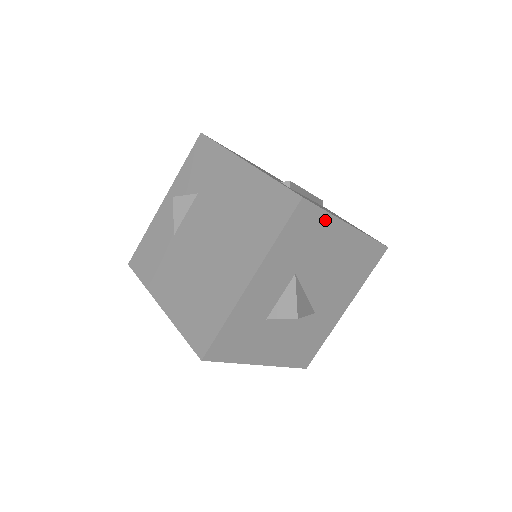
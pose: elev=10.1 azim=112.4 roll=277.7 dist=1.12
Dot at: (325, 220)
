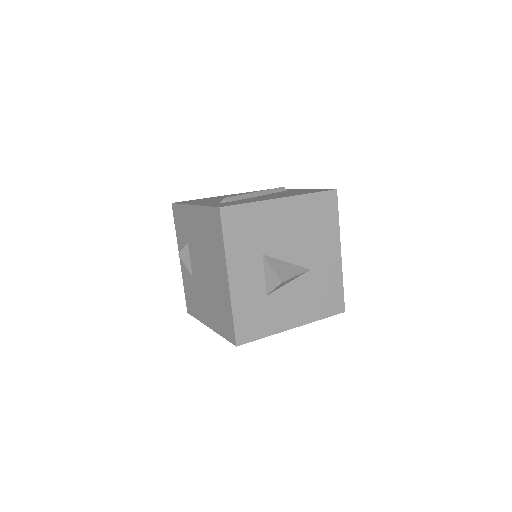
Dot at: (254, 208)
